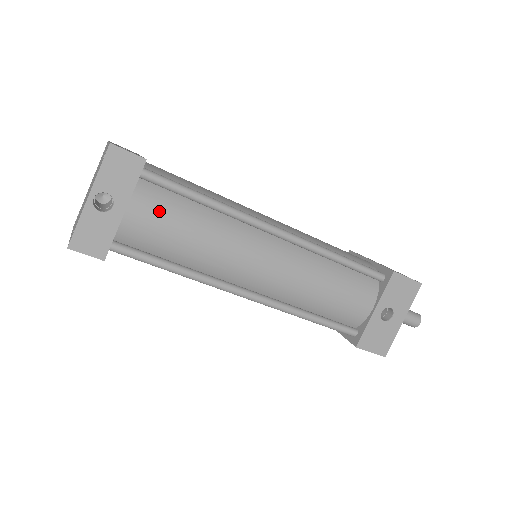
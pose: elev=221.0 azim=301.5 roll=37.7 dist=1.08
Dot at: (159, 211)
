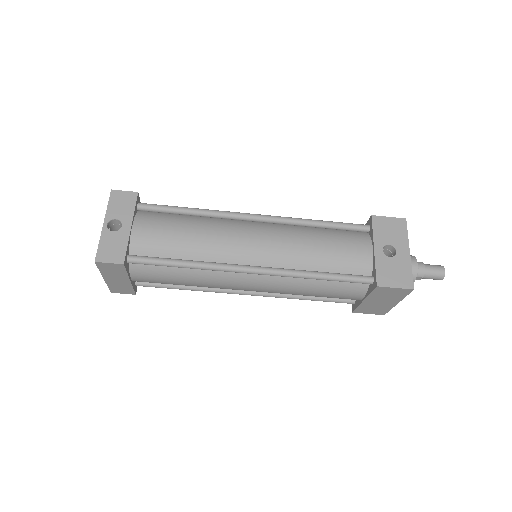
Dot at: (157, 223)
